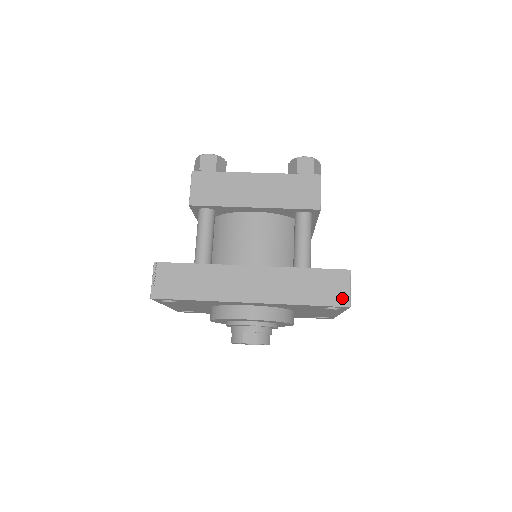
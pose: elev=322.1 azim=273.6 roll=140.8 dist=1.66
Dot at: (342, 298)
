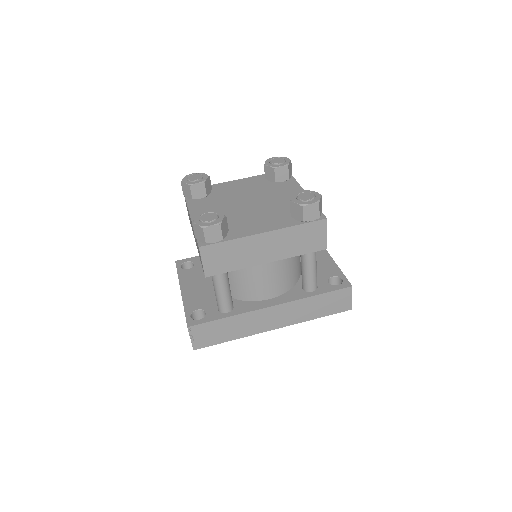
Dot at: (345, 306)
